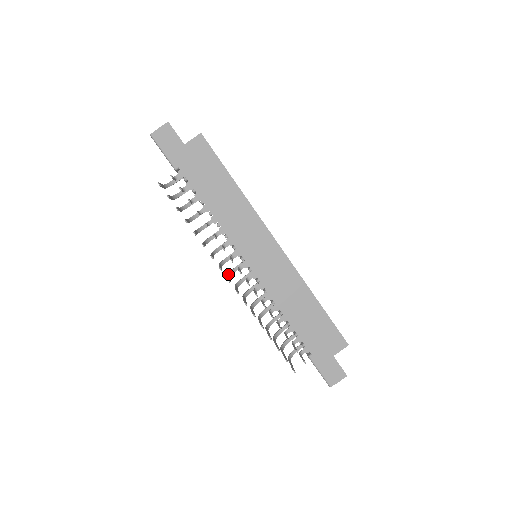
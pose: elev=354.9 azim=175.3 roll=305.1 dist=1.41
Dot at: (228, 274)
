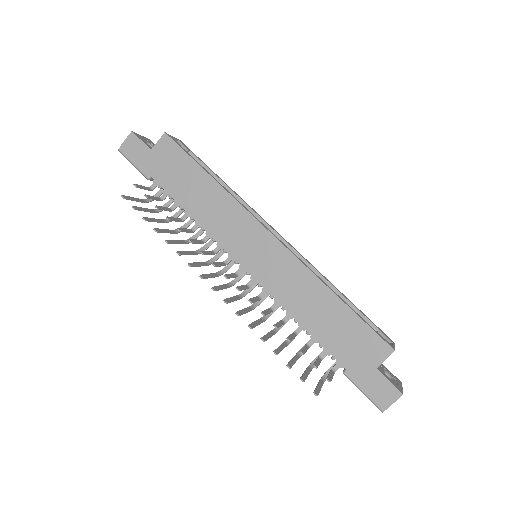
Dot at: (228, 284)
